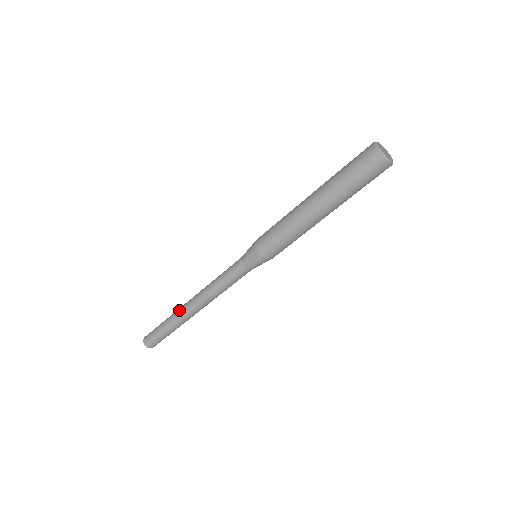
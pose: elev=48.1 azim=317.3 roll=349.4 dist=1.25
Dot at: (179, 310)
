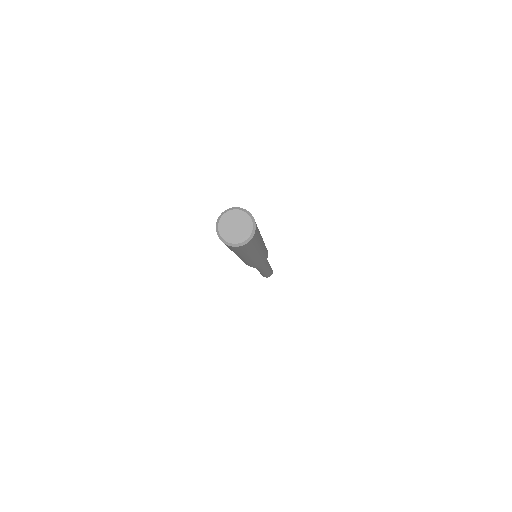
Dot at: occluded
